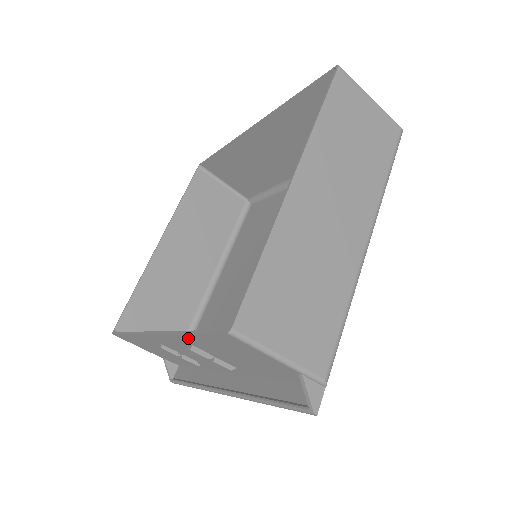
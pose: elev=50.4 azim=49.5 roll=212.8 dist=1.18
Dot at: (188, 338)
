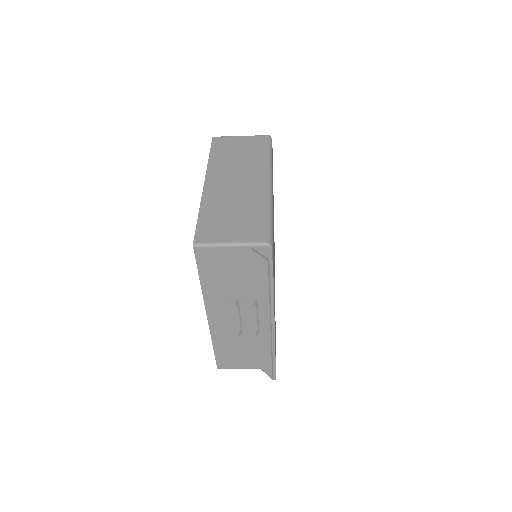
Dot at: (208, 290)
